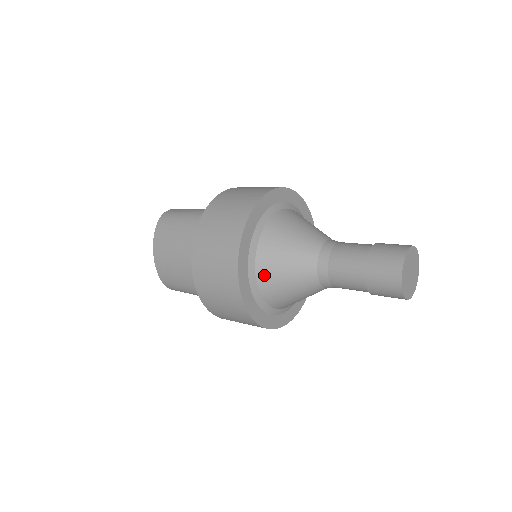
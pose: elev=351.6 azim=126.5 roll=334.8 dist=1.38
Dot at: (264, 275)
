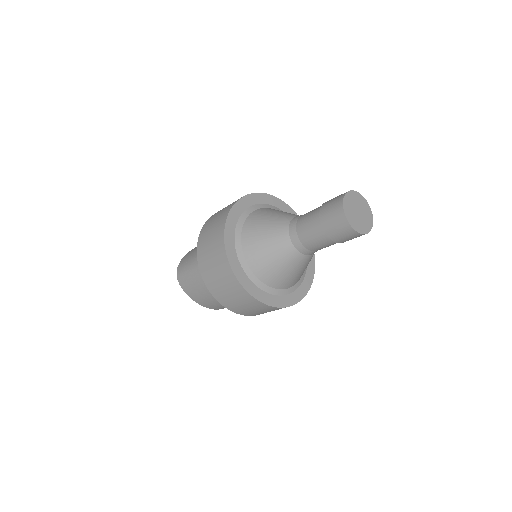
Dot at: (257, 213)
